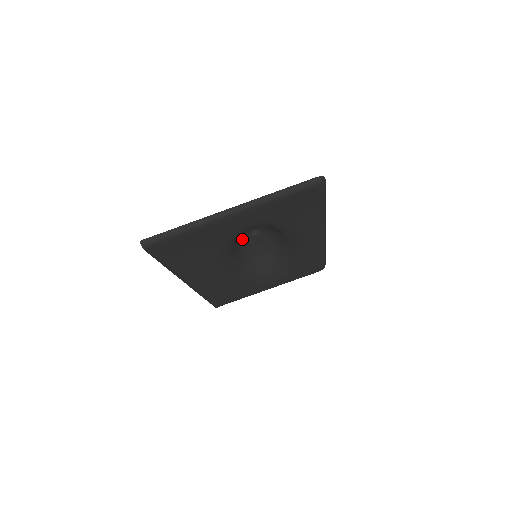
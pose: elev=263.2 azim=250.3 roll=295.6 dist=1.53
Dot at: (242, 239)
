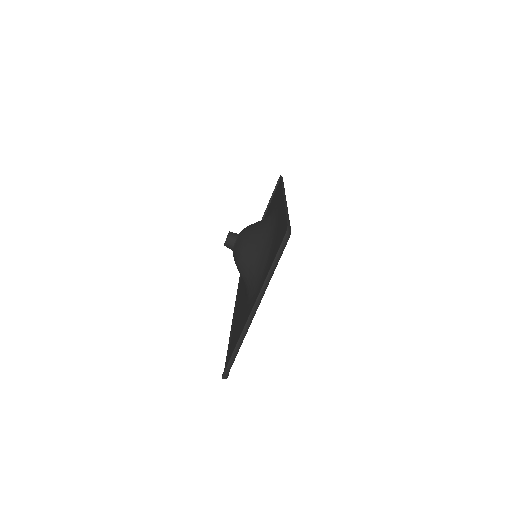
Dot at: occluded
